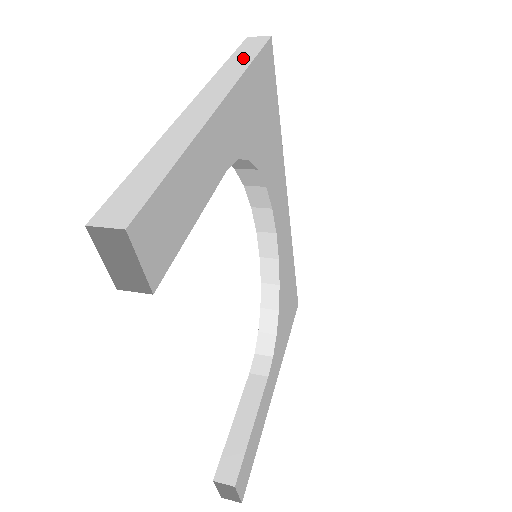
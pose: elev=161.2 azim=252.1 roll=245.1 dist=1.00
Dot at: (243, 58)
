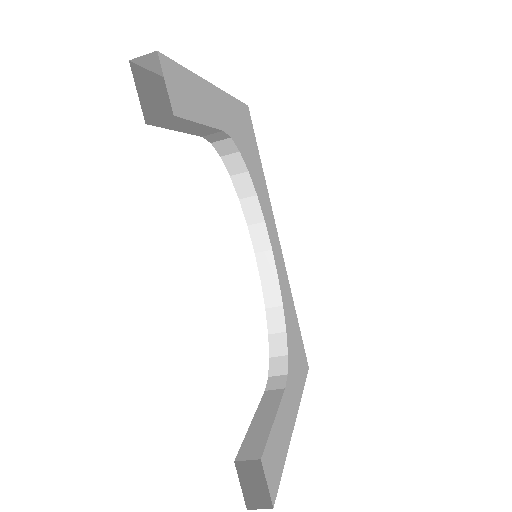
Dot at: occluded
